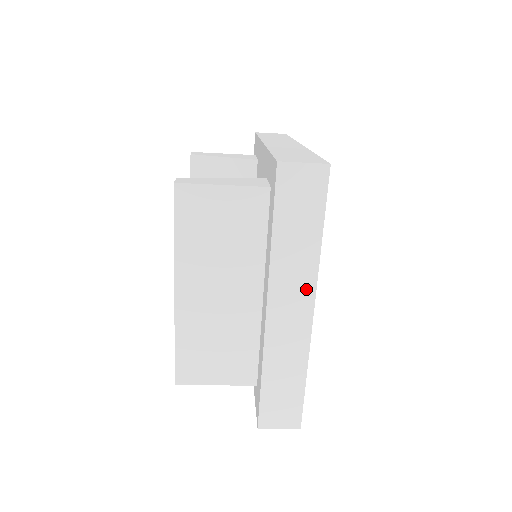
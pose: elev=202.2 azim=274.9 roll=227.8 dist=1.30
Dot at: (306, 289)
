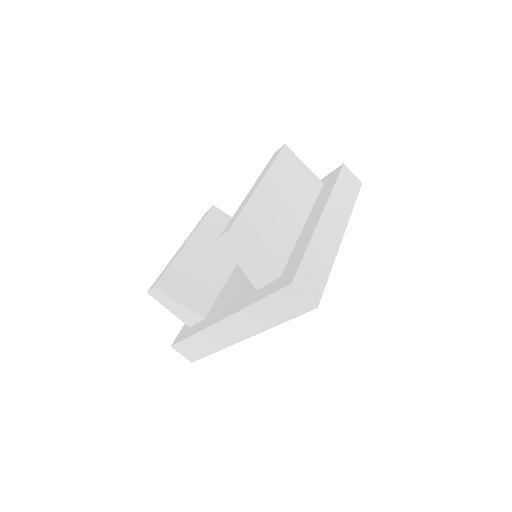
Dot at: (342, 222)
